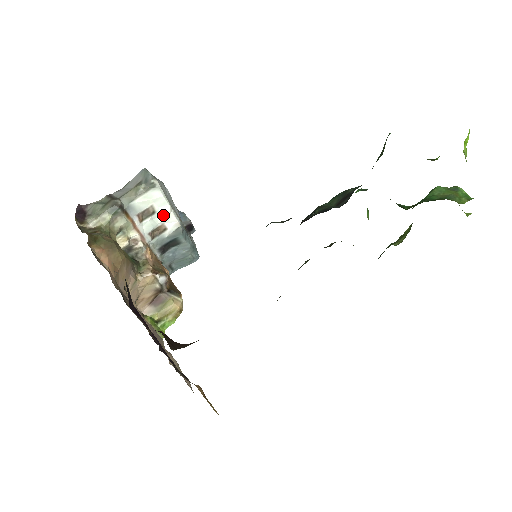
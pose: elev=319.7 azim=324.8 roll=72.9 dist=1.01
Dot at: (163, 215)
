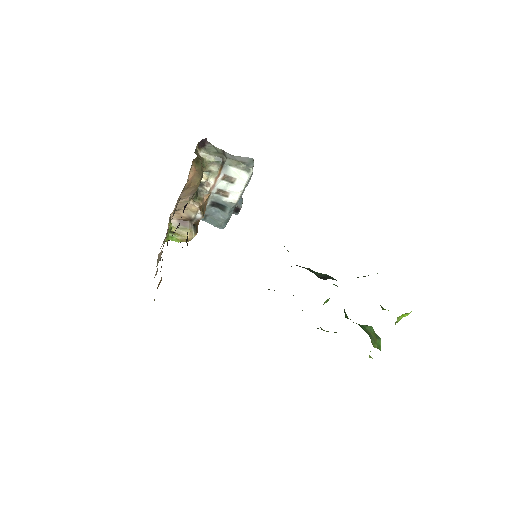
Dot at: (235, 189)
